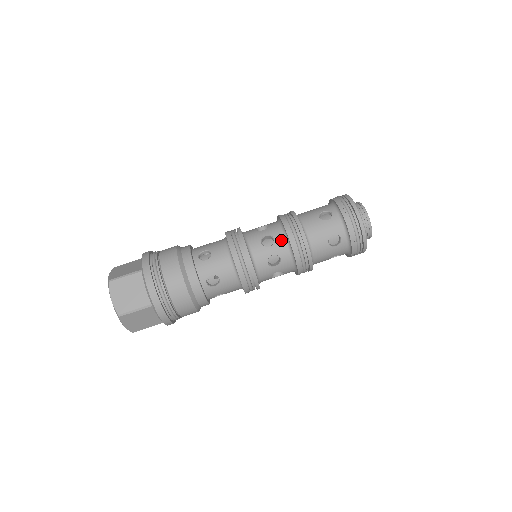
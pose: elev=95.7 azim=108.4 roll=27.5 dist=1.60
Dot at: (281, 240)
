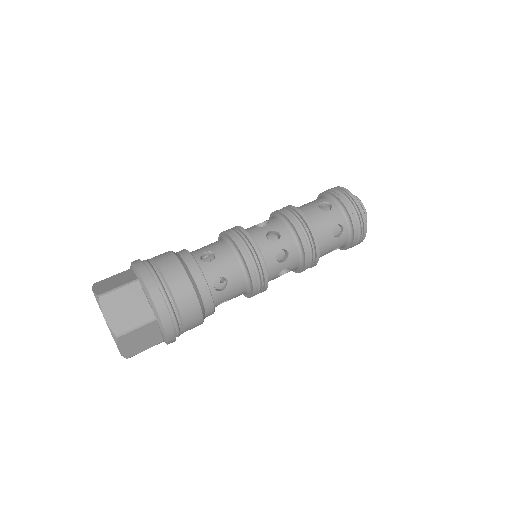
Dot at: (287, 234)
